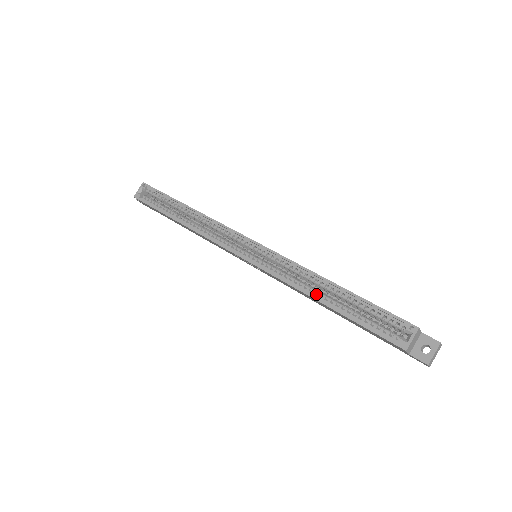
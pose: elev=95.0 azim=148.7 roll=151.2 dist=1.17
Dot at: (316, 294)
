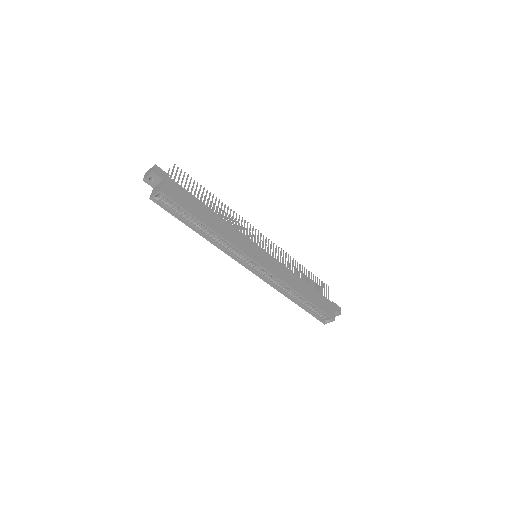
Dot at: (290, 292)
